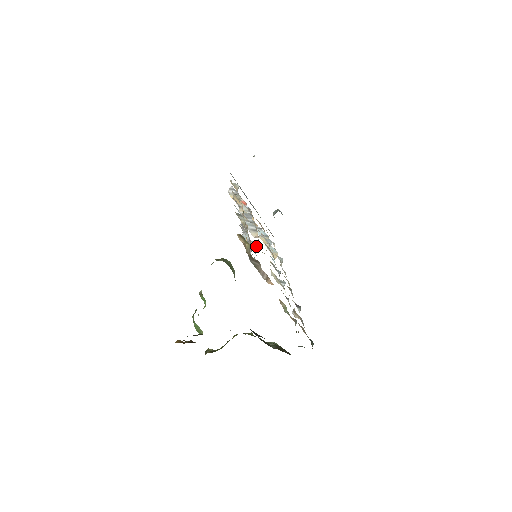
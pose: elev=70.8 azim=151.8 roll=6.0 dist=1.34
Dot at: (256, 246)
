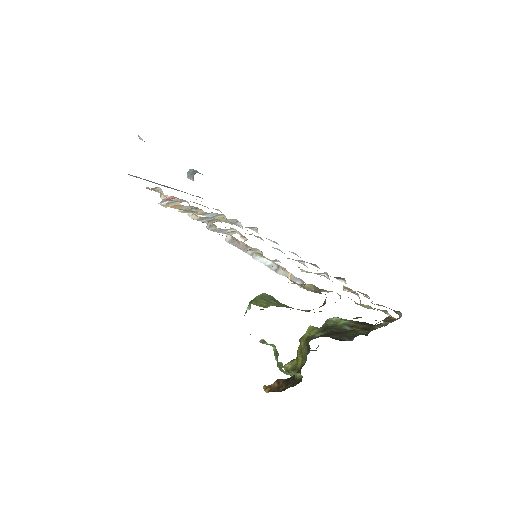
Dot at: (277, 261)
